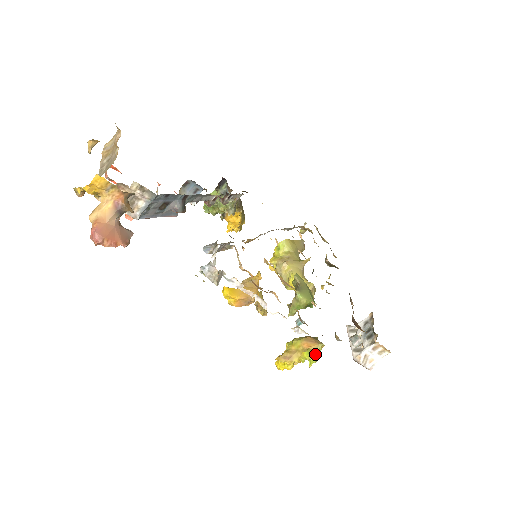
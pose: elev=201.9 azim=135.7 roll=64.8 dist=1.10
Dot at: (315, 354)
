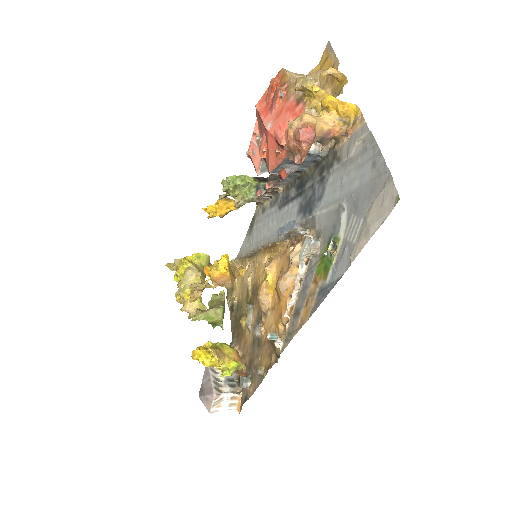
Dot at: (236, 369)
